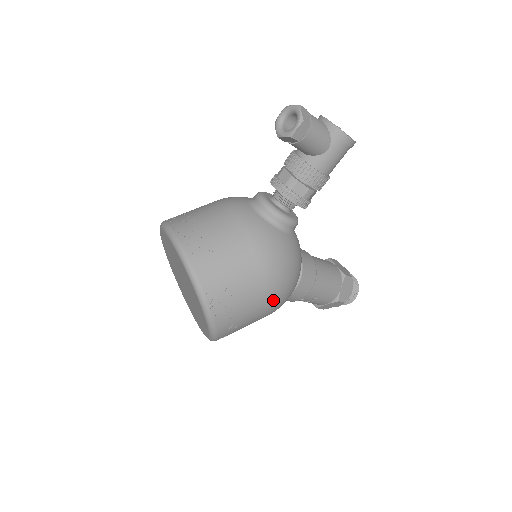
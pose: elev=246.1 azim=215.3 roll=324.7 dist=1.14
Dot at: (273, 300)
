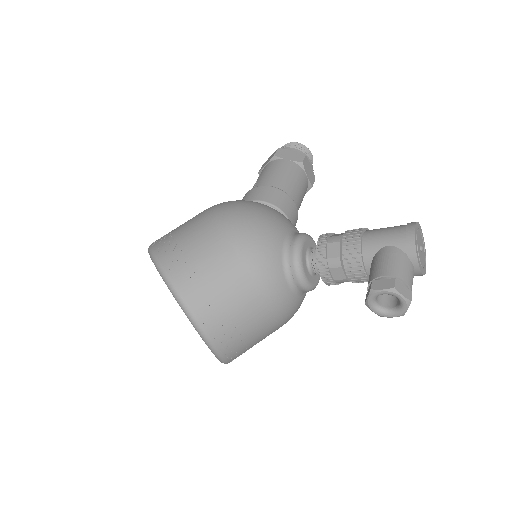
Dot at: occluded
